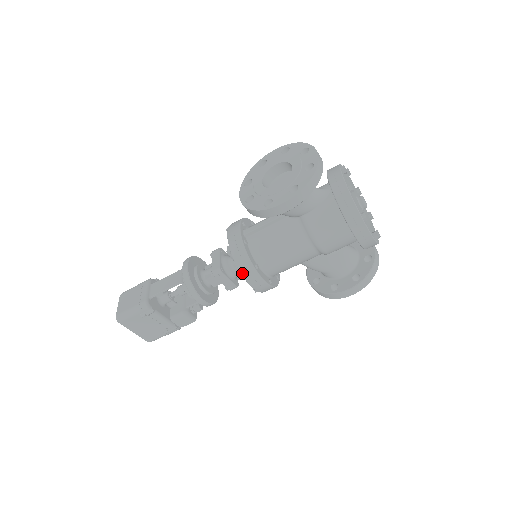
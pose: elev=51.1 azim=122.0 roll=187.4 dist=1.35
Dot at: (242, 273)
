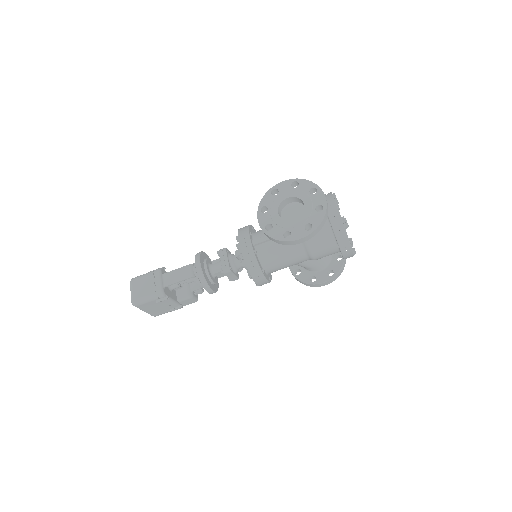
Dot at: (252, 276)
